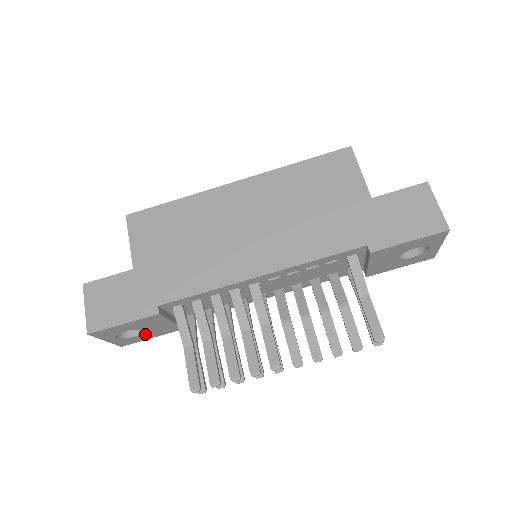
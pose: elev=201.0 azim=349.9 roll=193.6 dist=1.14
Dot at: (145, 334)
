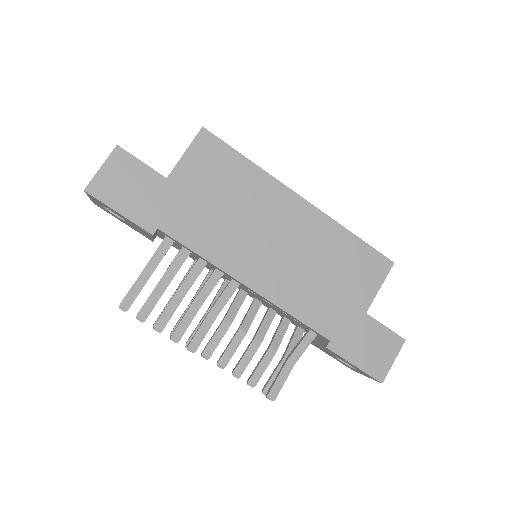
Dot at: (123, 220)
